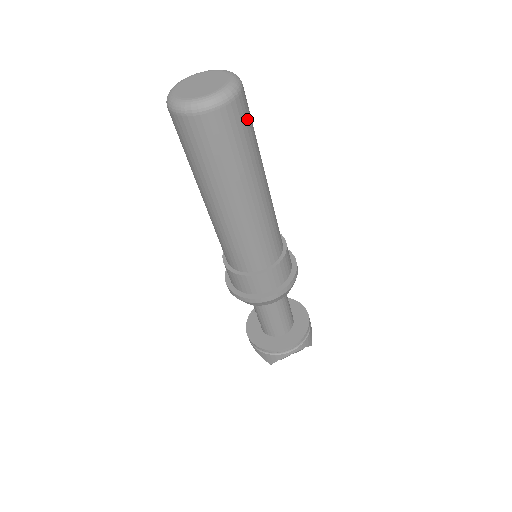
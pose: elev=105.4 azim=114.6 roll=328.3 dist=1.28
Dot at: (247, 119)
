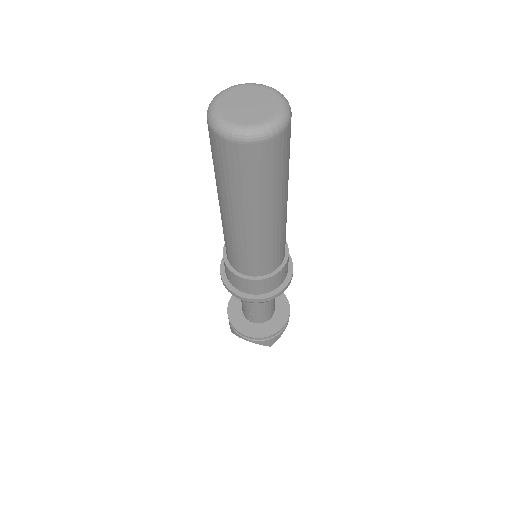
Dot at: occluded
